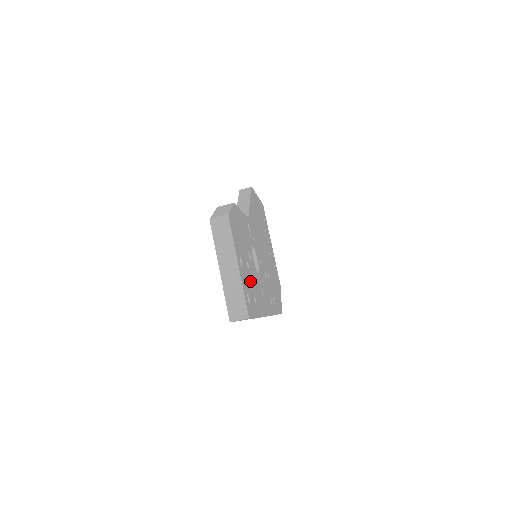
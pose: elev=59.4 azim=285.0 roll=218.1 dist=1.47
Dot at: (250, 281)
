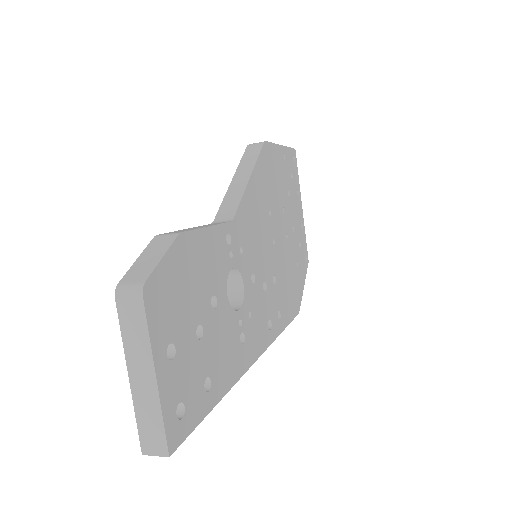
Dot at: (200, 360)
